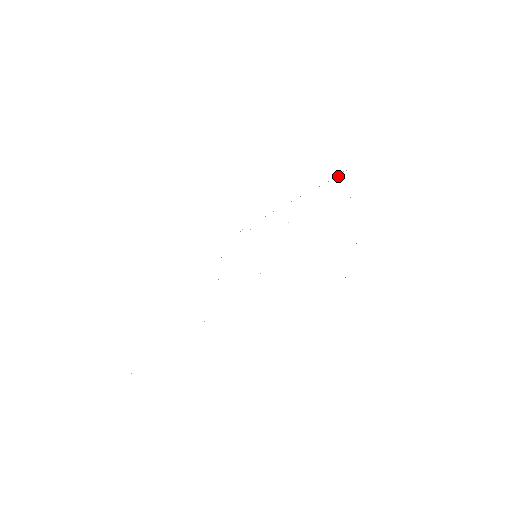
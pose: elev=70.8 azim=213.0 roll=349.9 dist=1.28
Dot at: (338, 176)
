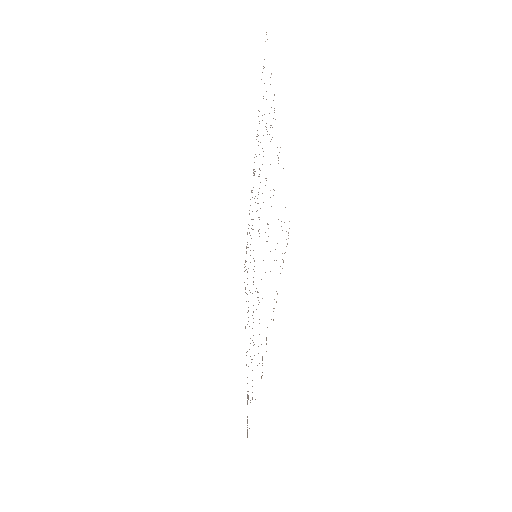
Dot at: occluded
